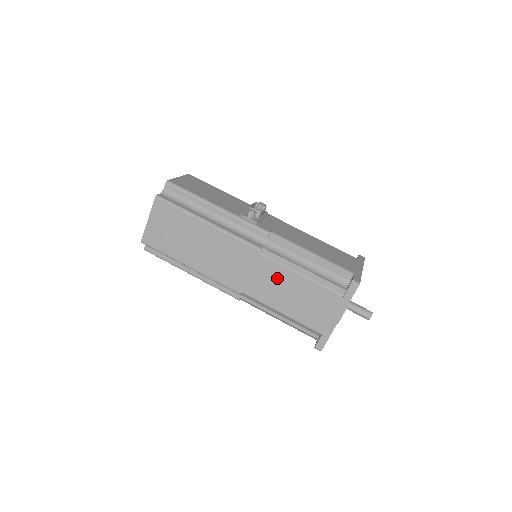
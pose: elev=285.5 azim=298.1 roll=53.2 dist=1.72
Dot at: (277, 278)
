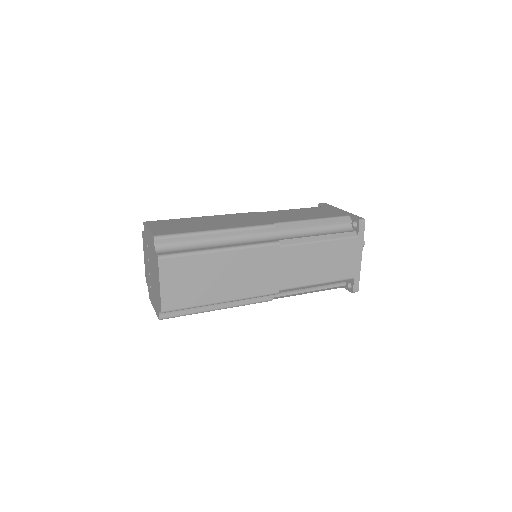
Dot at: (282, 213)
